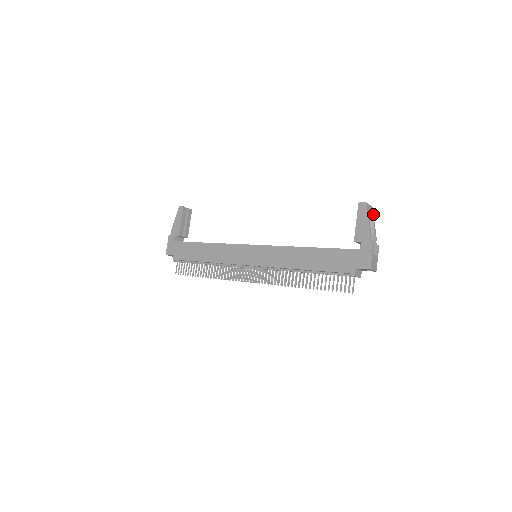
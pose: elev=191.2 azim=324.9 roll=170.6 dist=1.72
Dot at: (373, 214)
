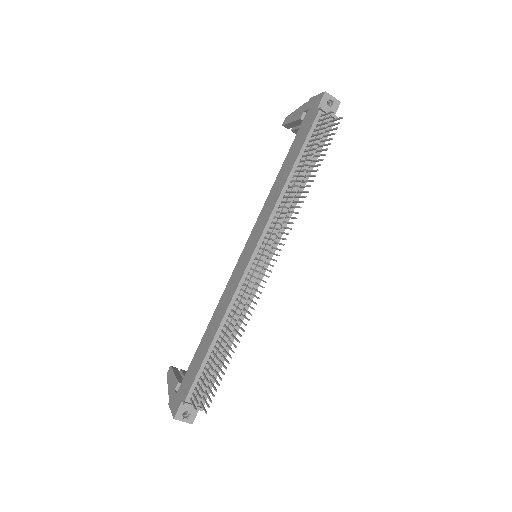
Dot at: occluded
